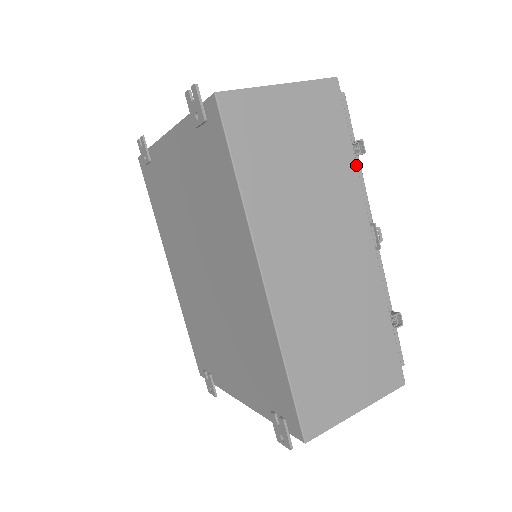
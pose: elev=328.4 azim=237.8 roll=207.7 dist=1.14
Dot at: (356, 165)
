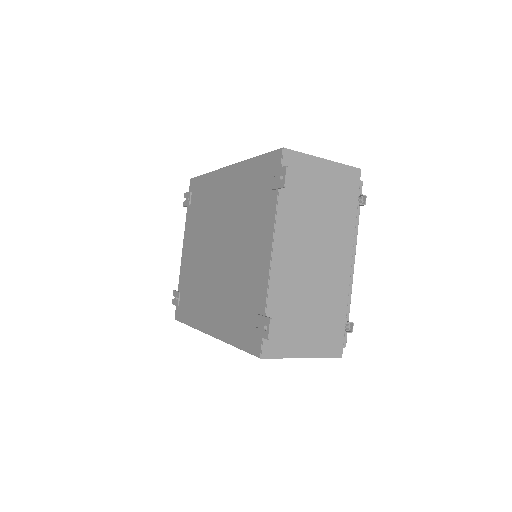
Dot at: occluded
